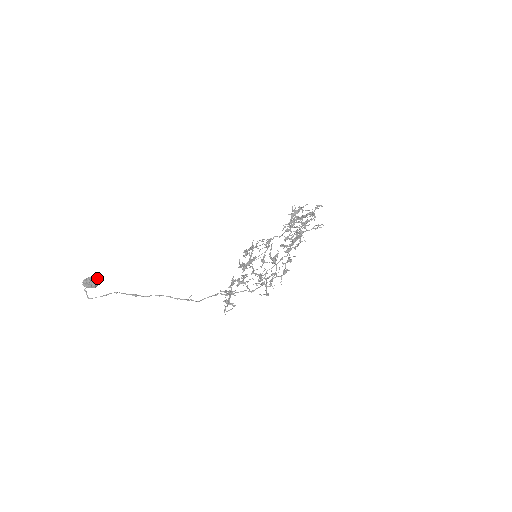
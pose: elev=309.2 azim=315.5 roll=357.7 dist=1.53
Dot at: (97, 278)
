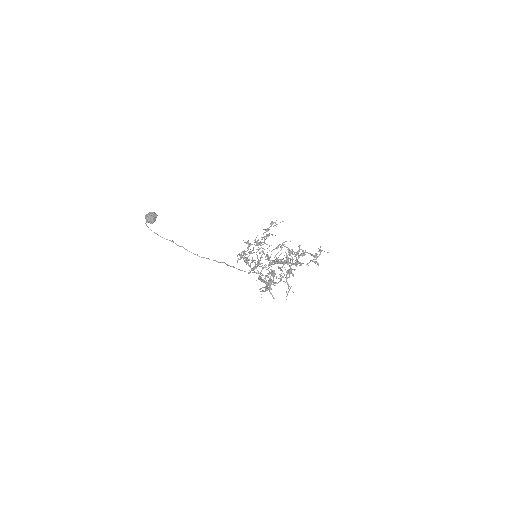
Dot at: (151, 221)
